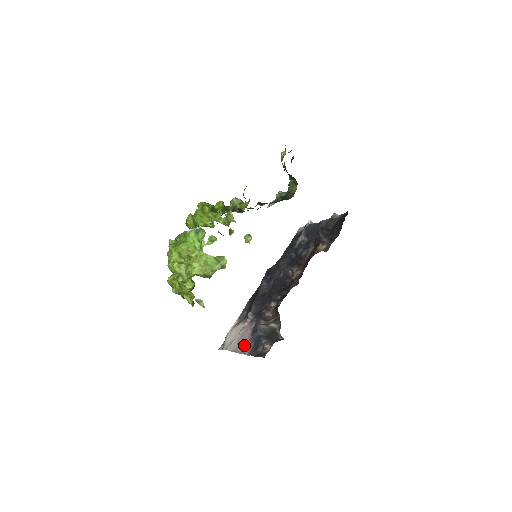
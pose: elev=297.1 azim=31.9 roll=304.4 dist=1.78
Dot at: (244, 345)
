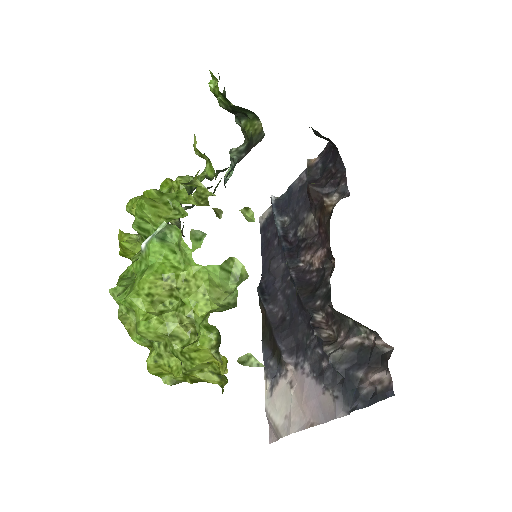
Dot at: (320, 405)
